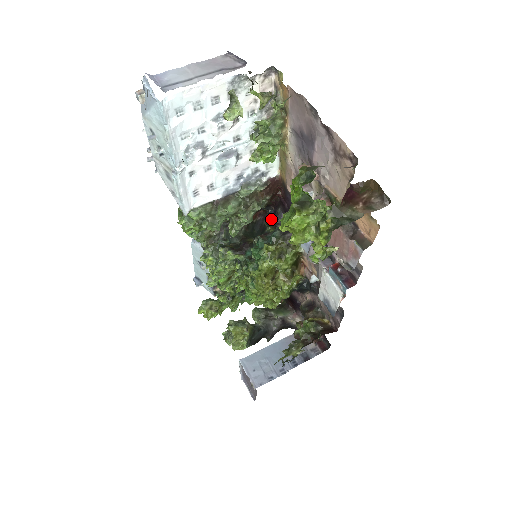
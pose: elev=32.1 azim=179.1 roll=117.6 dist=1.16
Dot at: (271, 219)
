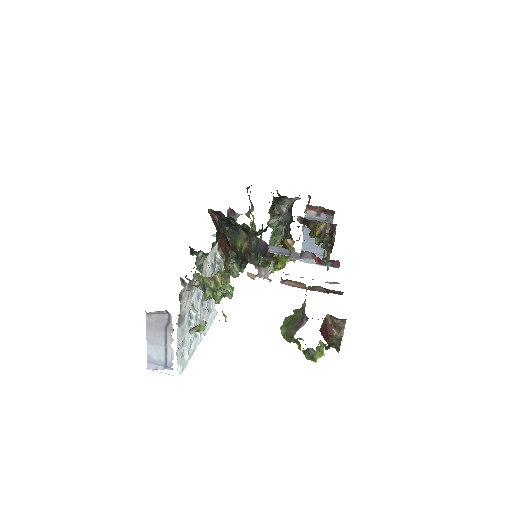
Dot at: occluded
